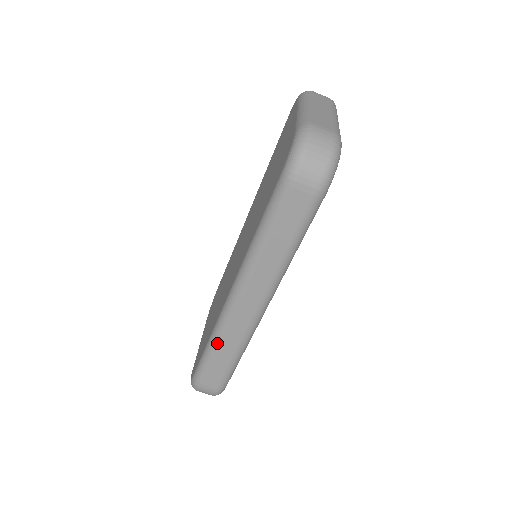
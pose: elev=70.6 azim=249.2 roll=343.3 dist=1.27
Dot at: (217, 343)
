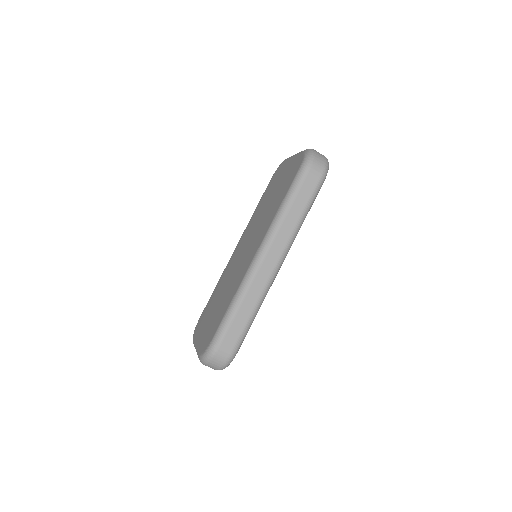
Dot at: (242, 297)
